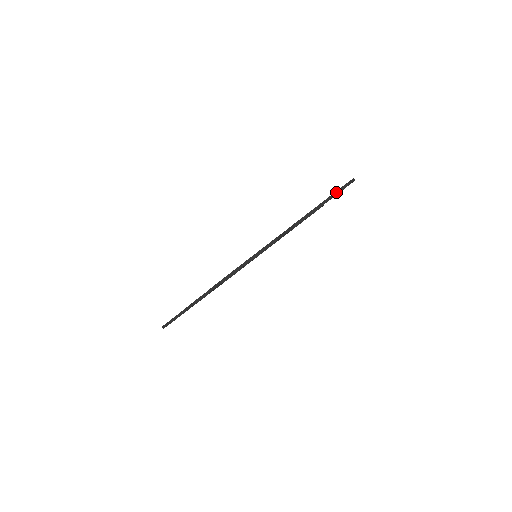
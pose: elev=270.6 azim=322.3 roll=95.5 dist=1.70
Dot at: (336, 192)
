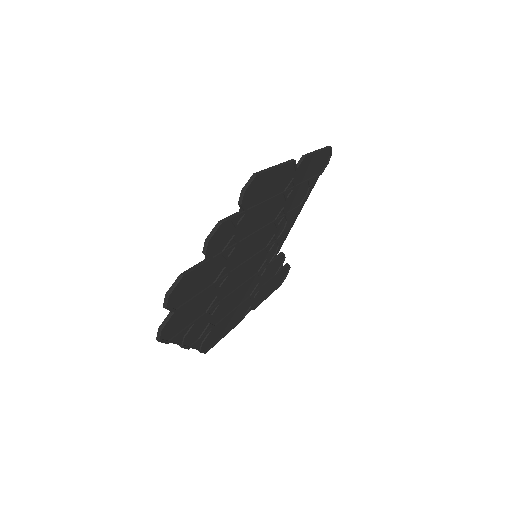
Dot at: (324, 148)
